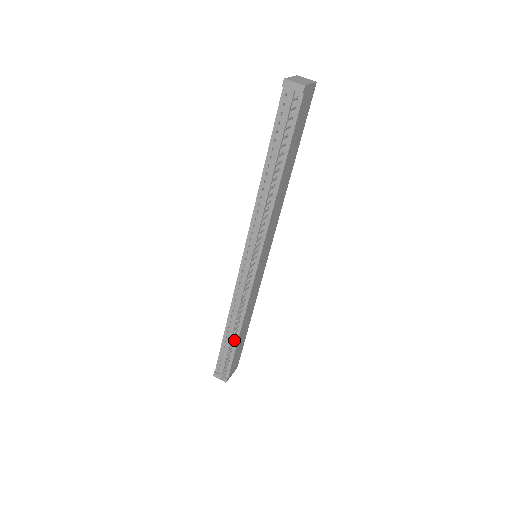
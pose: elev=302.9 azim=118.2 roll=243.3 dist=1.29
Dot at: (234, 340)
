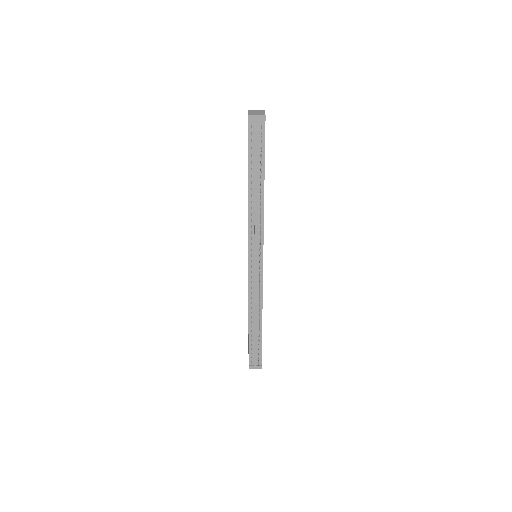
Dot at: occluded
